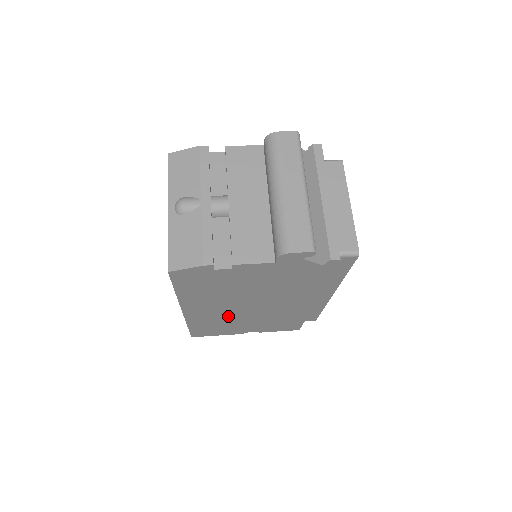
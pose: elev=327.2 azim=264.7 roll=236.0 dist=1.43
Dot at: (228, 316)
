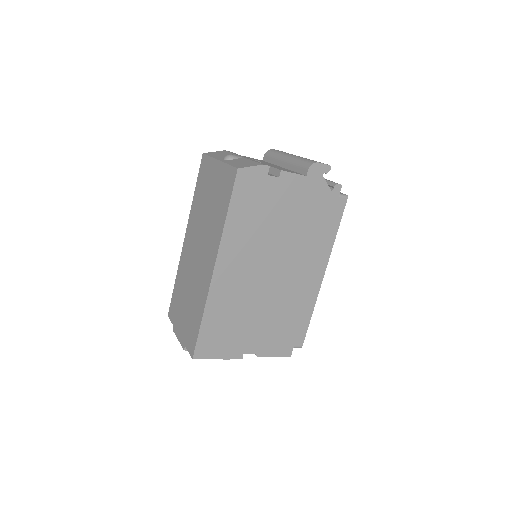
Dot at: (245, 294)
